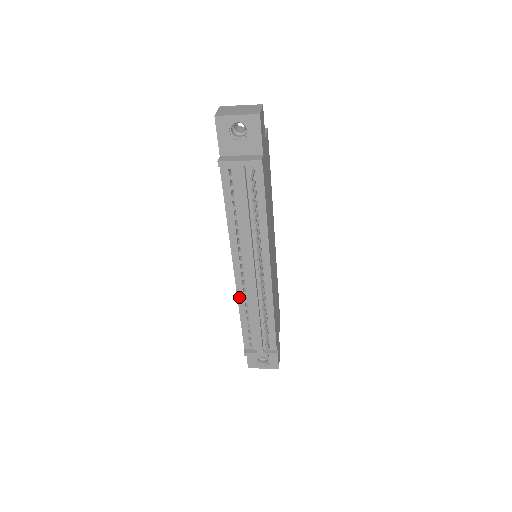
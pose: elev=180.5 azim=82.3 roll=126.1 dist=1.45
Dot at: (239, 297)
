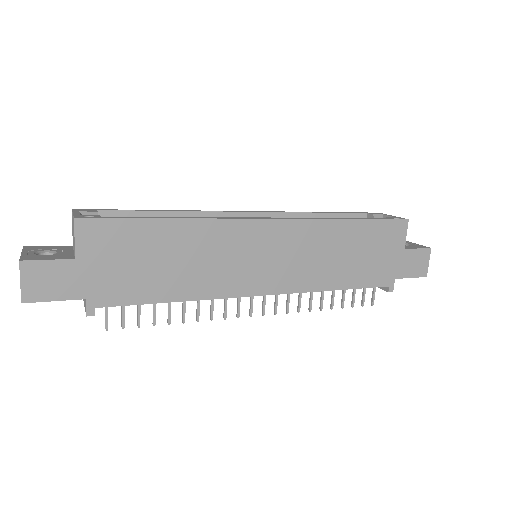
Dot at: occluded
